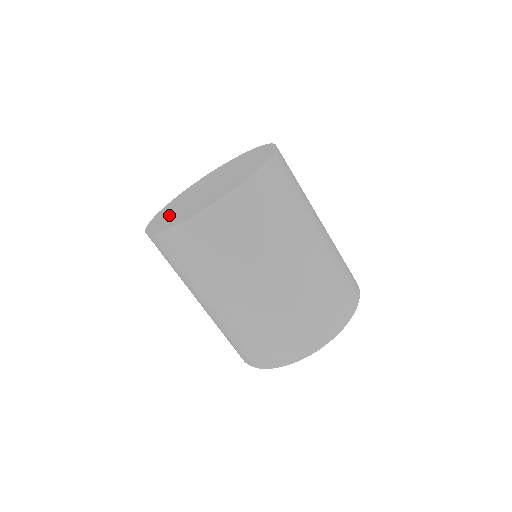
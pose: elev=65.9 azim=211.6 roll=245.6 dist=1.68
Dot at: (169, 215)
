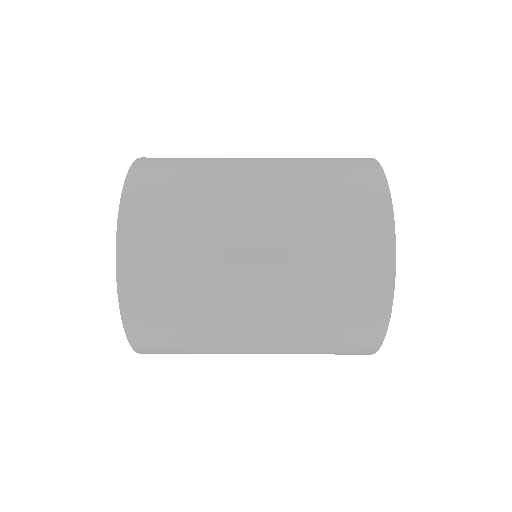
Dot at: occluded
